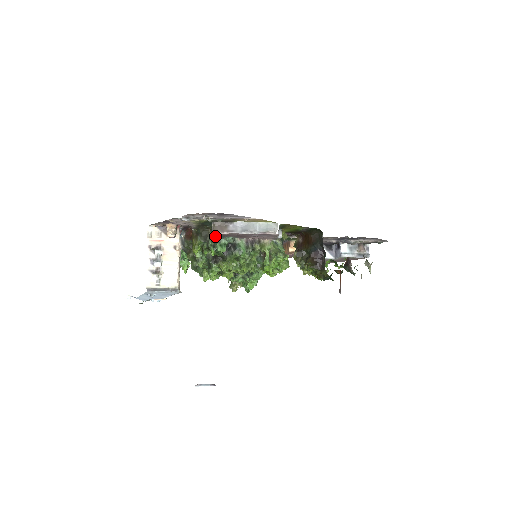
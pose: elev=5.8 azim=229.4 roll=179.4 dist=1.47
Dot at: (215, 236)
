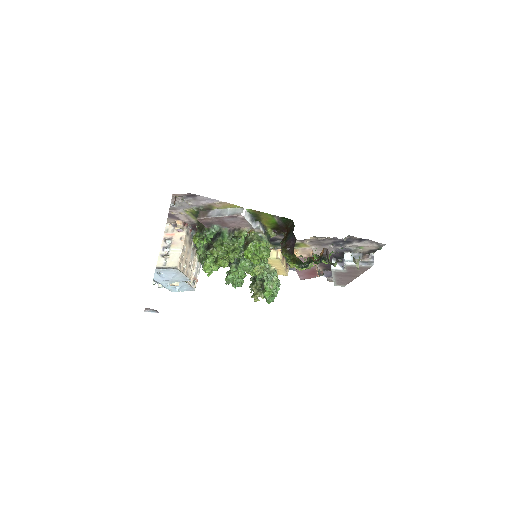
Dot at: (205, 226)
